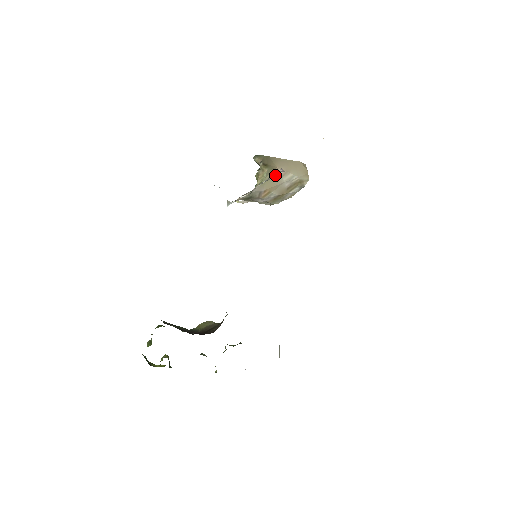
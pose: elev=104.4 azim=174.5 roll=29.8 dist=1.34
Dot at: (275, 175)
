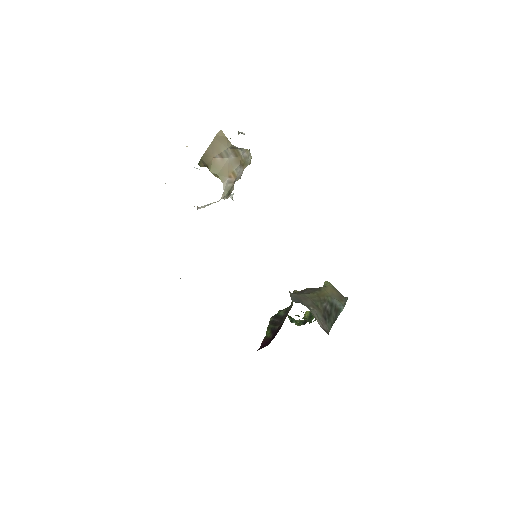
Dot at: (202, 206)
